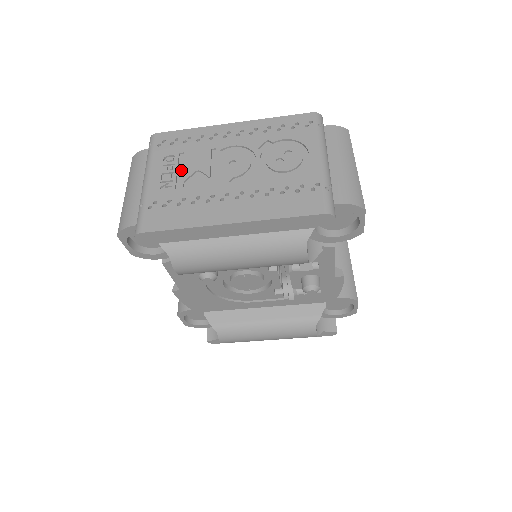
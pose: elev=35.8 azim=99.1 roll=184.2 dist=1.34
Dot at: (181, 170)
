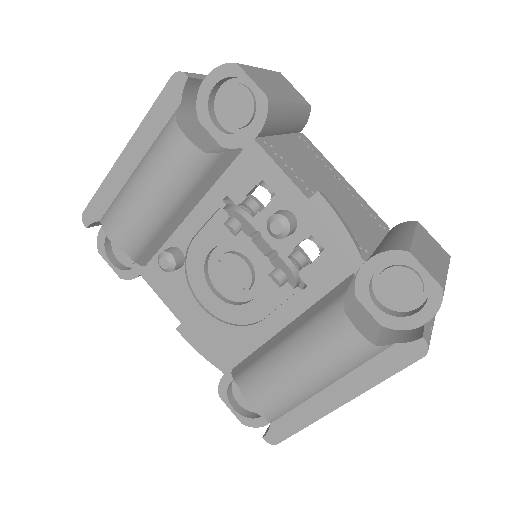
Dot at: occluded
